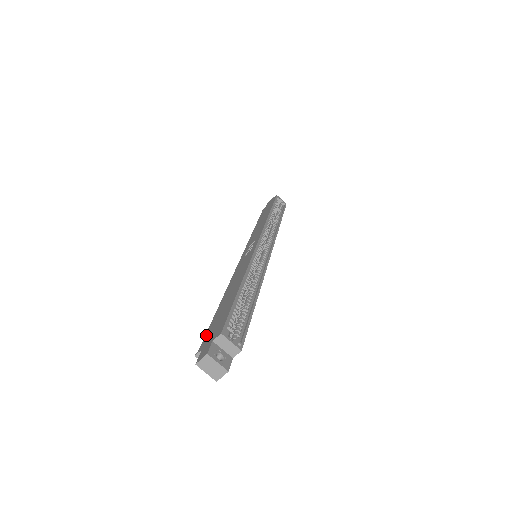
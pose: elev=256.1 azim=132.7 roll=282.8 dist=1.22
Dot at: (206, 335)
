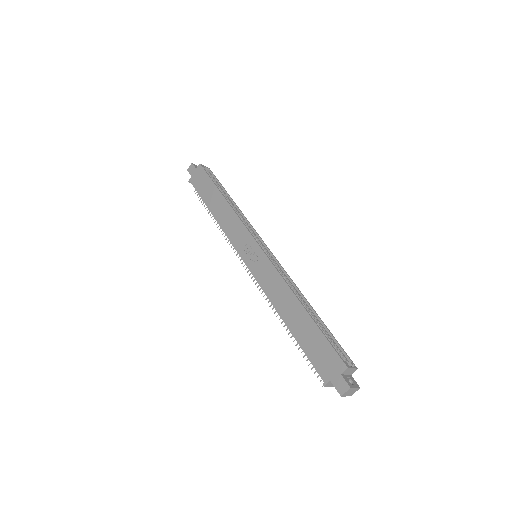
Dot at: (315, 365)
